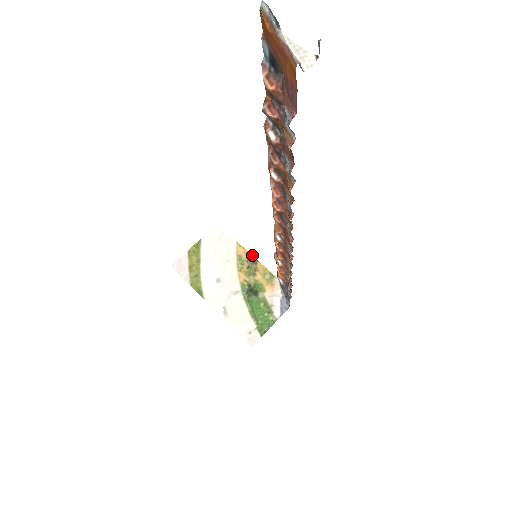
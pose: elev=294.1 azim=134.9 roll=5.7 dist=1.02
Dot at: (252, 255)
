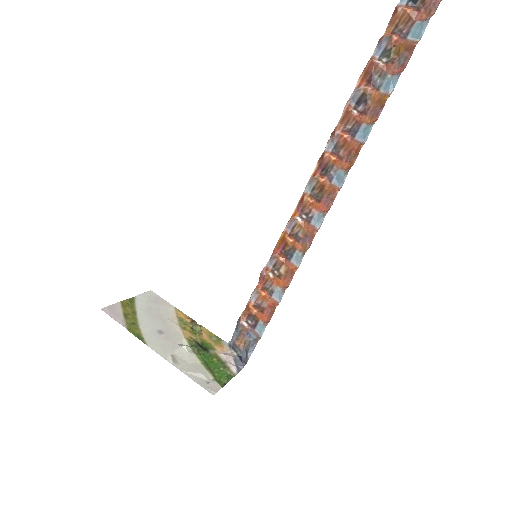
Dot at: (194, 320)
